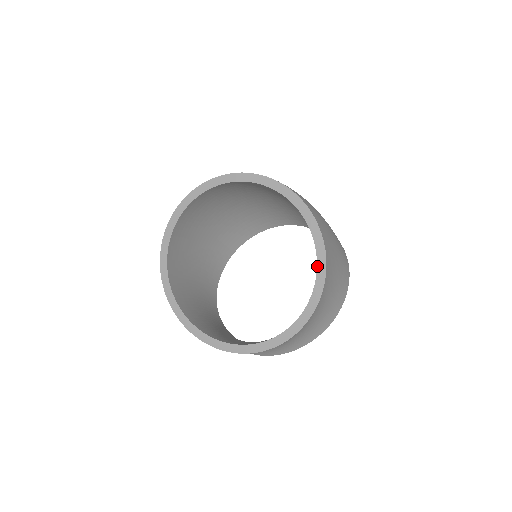
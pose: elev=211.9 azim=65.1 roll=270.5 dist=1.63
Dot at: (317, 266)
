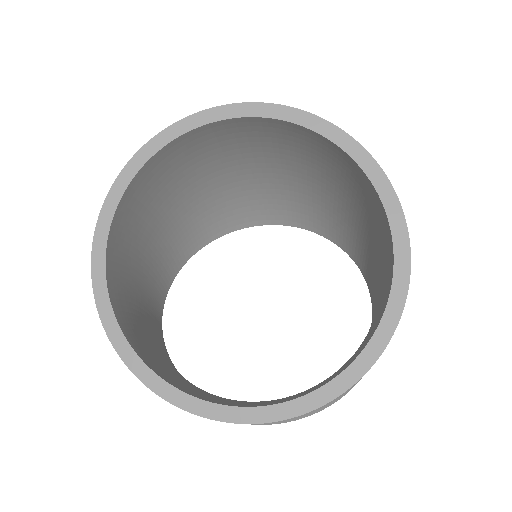
Dot at: (391, 289)
